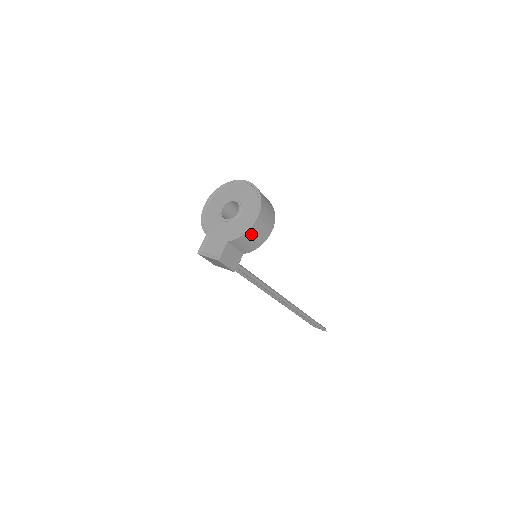
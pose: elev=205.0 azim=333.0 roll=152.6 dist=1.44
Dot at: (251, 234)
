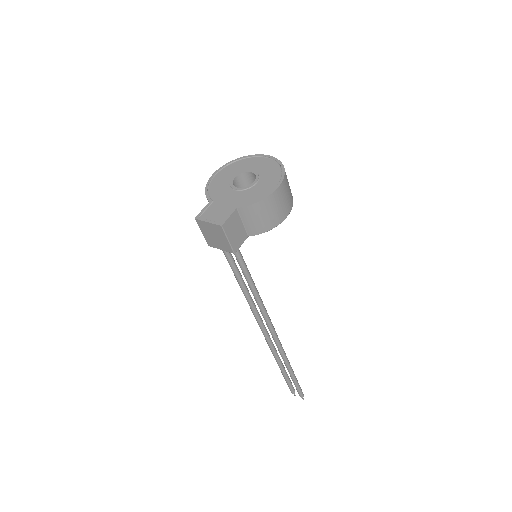
Dot at: (266, 206)
